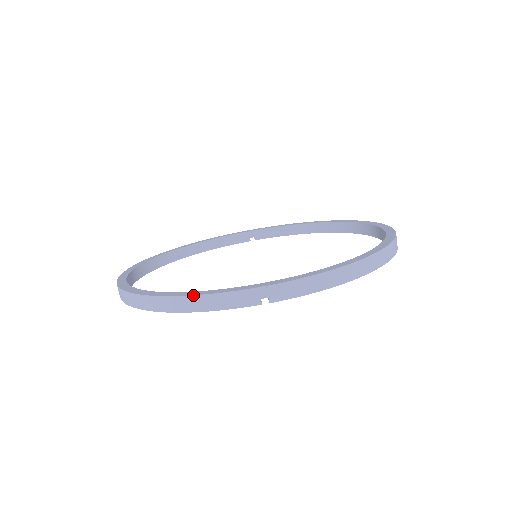
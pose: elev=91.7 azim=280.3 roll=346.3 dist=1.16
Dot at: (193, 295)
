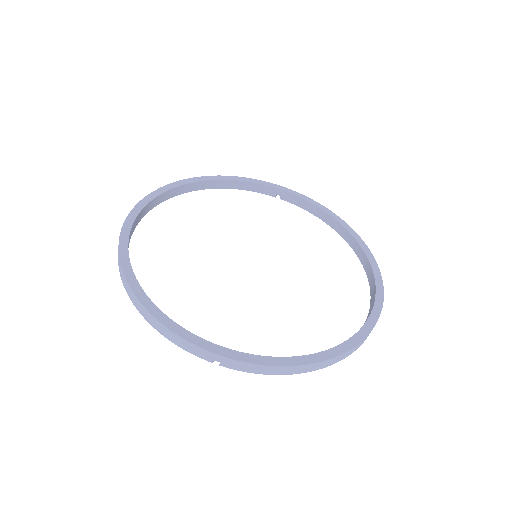
Dot at: (163, 325)
